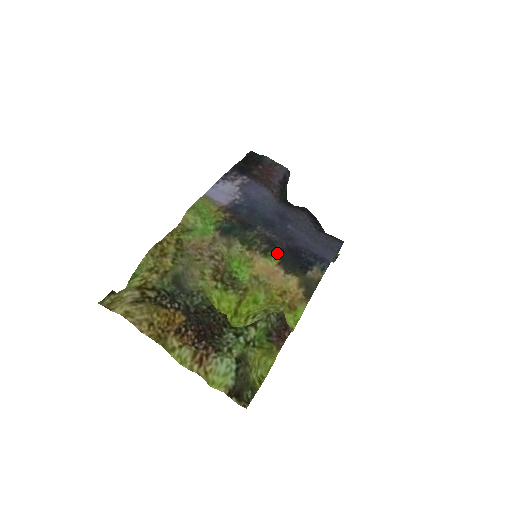
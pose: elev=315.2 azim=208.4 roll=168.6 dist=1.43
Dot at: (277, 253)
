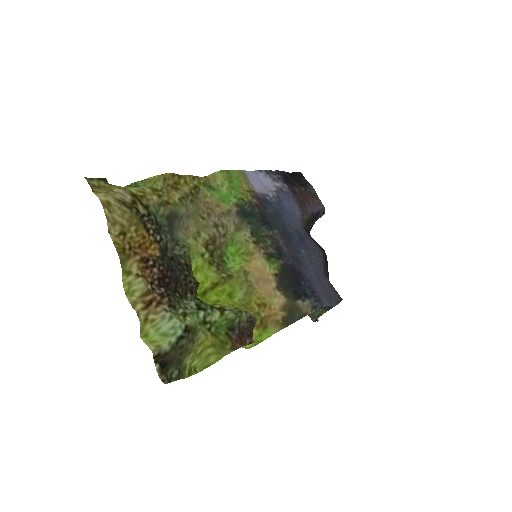
Dot at: (280, 264)
